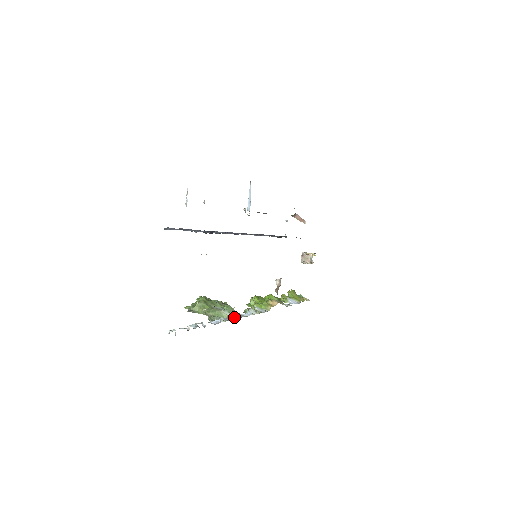
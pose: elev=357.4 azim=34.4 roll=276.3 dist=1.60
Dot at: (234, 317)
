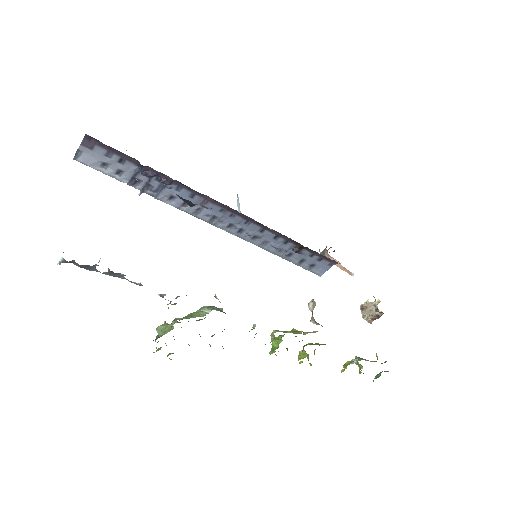
Dot at: occluded
